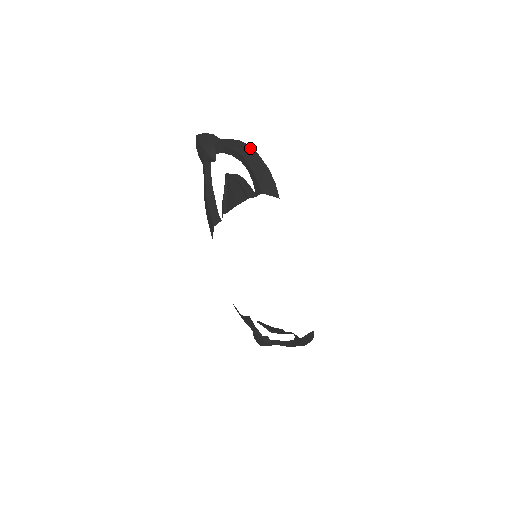
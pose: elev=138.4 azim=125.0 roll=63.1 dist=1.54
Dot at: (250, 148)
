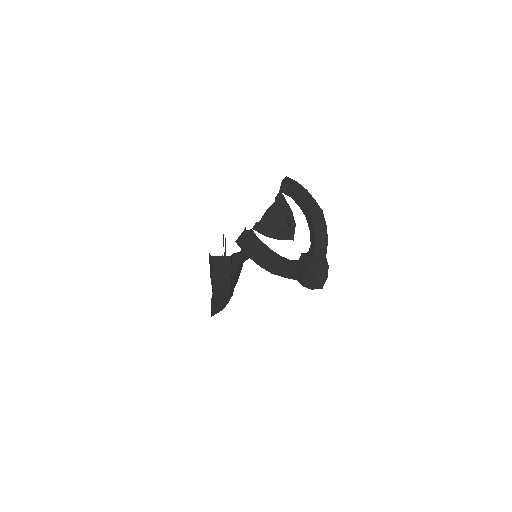
Dot at: occluded
